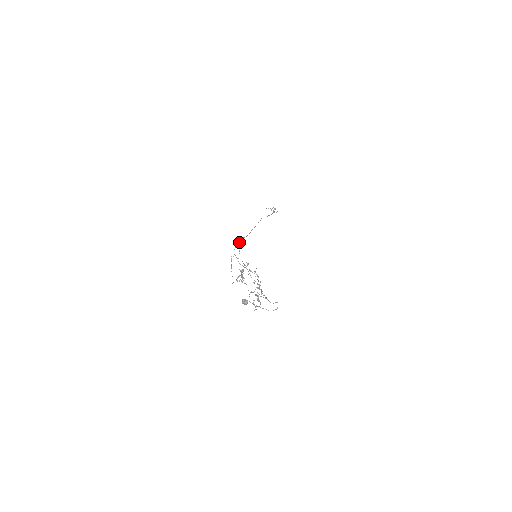
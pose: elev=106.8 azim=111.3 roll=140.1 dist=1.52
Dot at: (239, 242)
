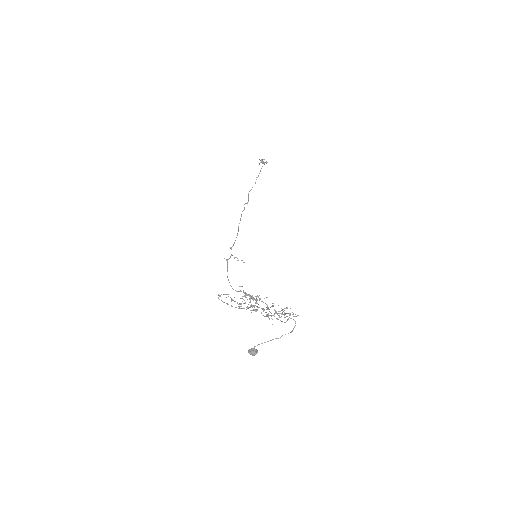
Dot at: (229, 258)
